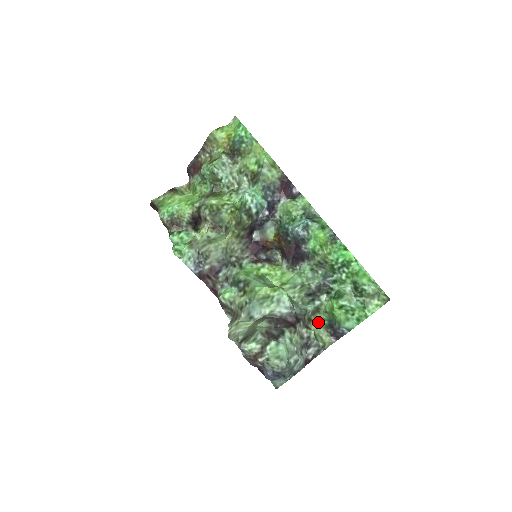
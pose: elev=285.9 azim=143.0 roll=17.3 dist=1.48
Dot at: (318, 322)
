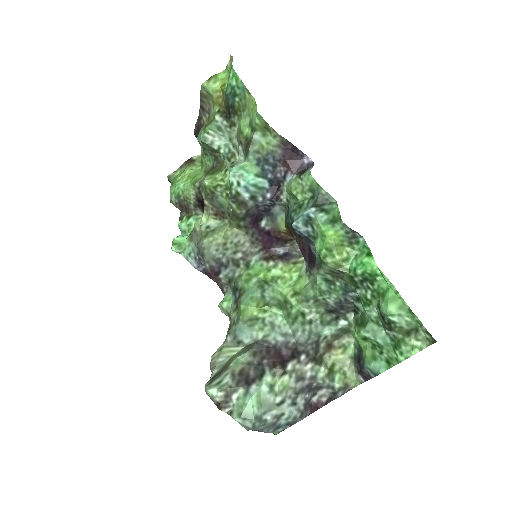
Dot at: (344, 349)
